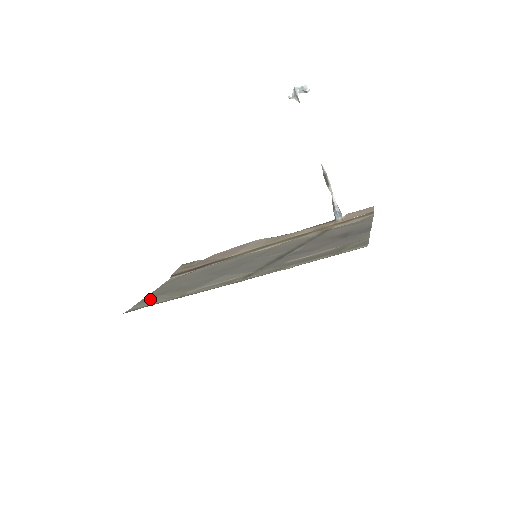
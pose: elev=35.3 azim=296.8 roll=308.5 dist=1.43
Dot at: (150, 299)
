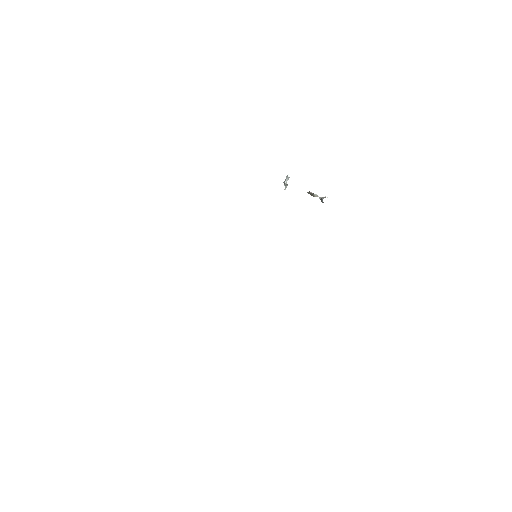
Dot at: occluded
